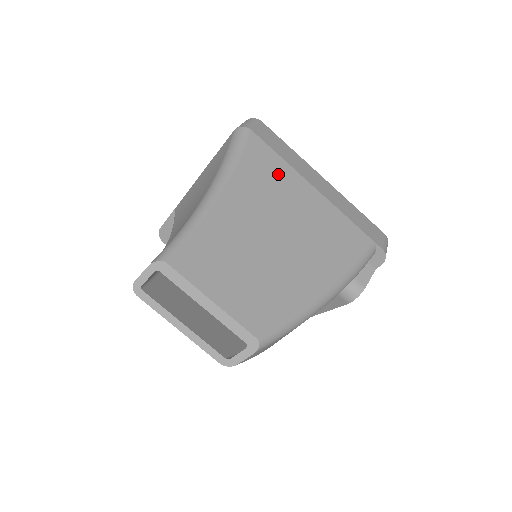
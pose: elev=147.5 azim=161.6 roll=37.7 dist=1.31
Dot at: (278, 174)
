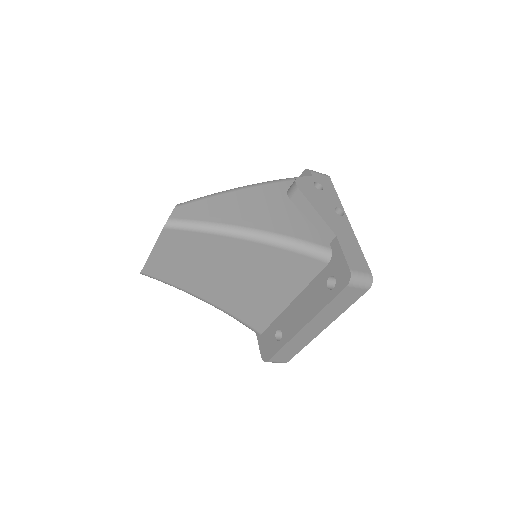
Dot at: occluded
